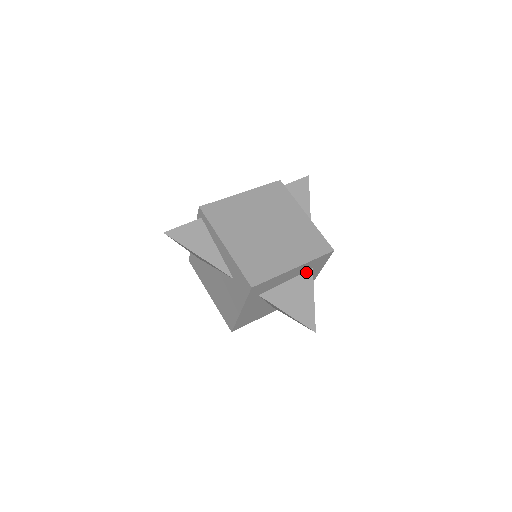
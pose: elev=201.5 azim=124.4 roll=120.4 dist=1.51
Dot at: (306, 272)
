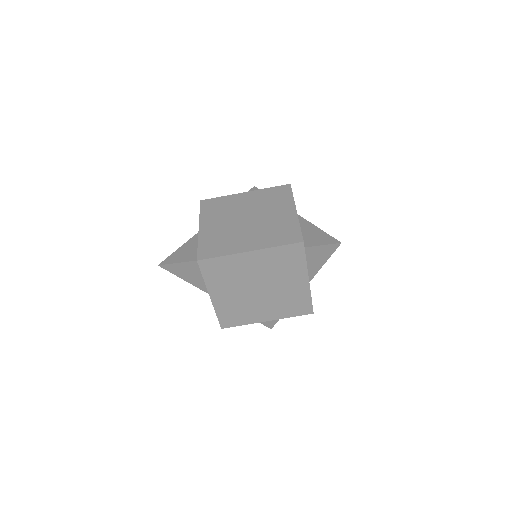
Dot at: occluded
